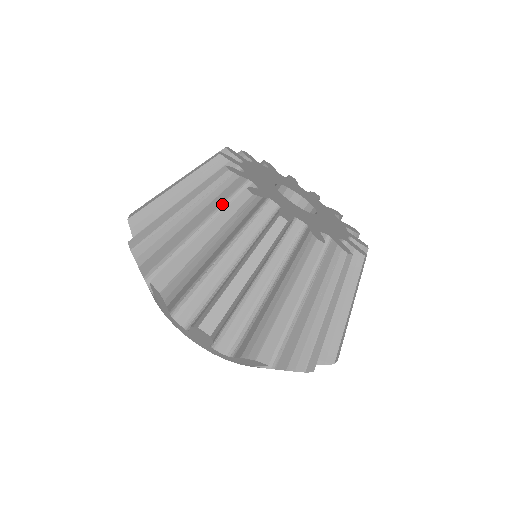
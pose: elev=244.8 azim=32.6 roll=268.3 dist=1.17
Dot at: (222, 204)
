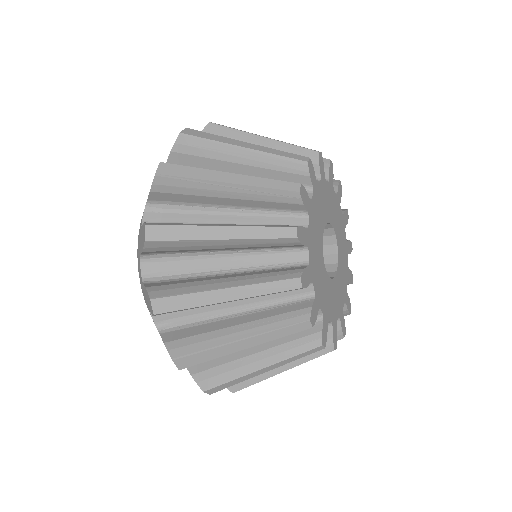
Dot at: occluded
